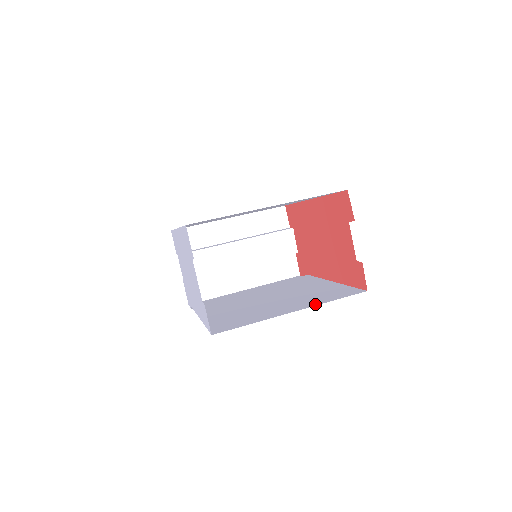
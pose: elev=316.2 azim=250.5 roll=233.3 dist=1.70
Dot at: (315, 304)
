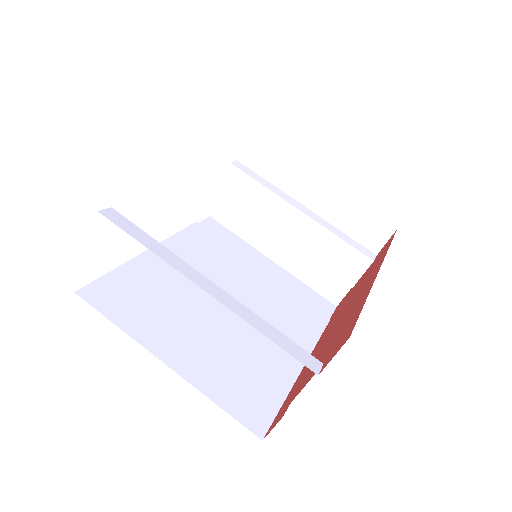
Dot at: (198, 382)
